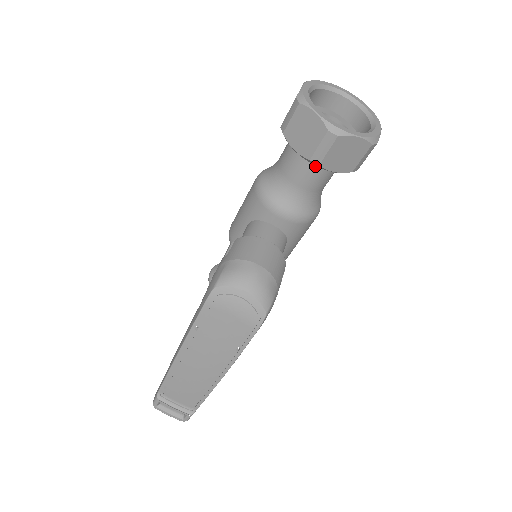
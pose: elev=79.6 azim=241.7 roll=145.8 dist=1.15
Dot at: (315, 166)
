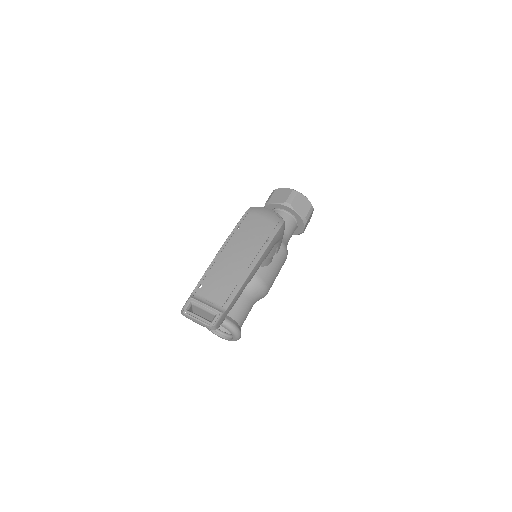
Dot at: (286, 216)
